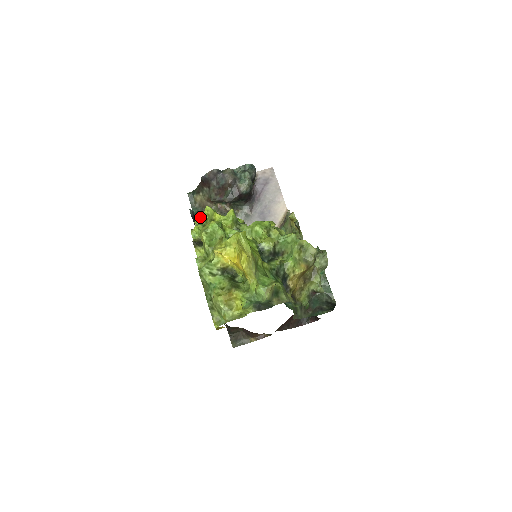
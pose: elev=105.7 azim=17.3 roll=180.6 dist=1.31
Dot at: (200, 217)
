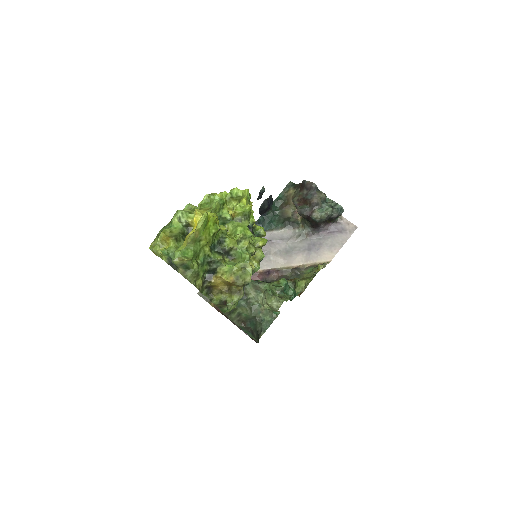
Dot at: (237, 190)
